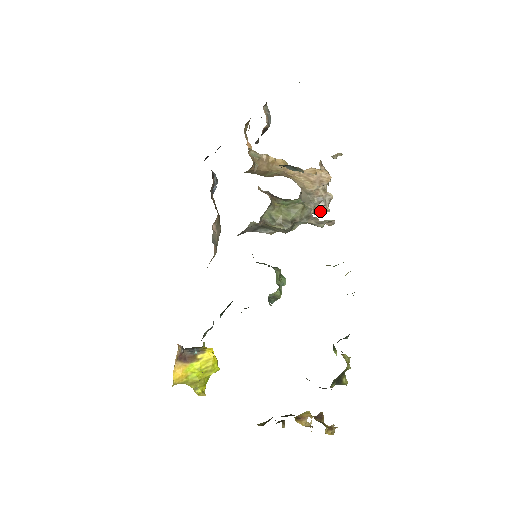
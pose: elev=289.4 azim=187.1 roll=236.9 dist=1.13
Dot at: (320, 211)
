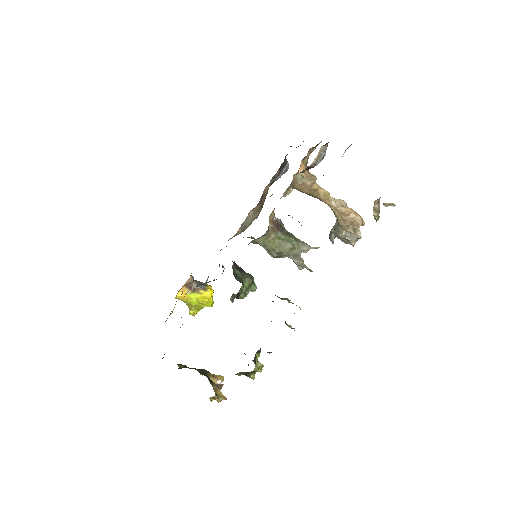
Dot at: (347, 242)
